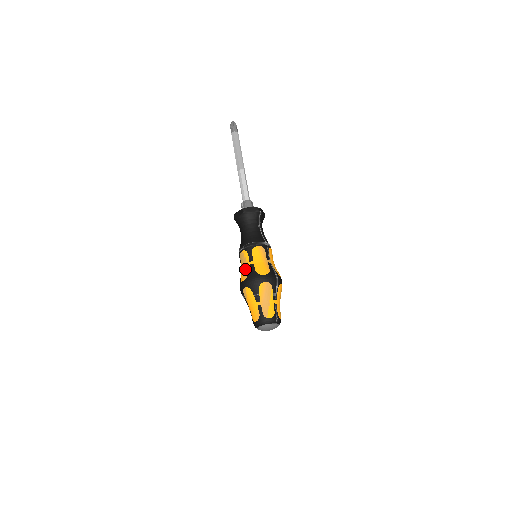
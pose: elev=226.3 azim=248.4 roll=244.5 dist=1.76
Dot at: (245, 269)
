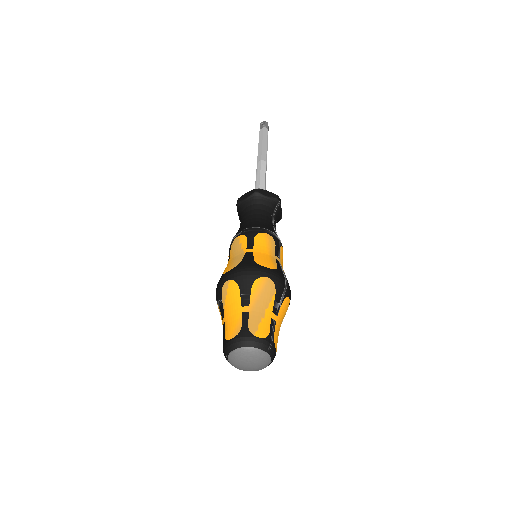
Dot at: (236, 257)
